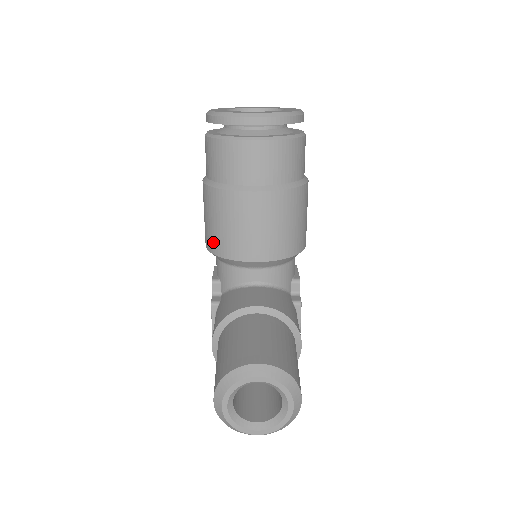
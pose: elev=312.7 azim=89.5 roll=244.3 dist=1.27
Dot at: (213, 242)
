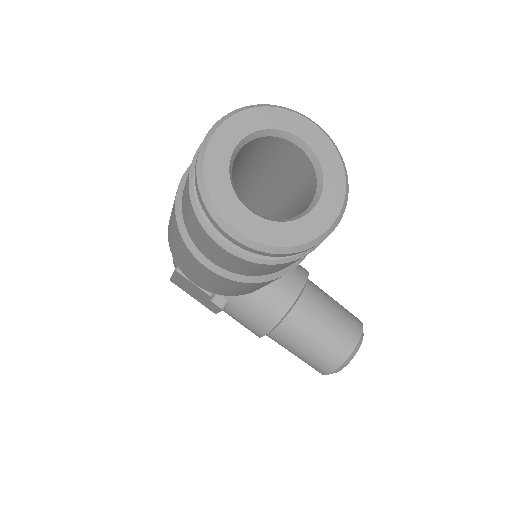
Dot at: (236, 294)
